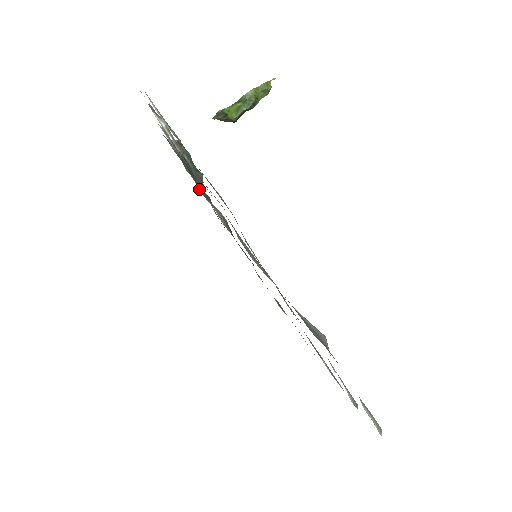
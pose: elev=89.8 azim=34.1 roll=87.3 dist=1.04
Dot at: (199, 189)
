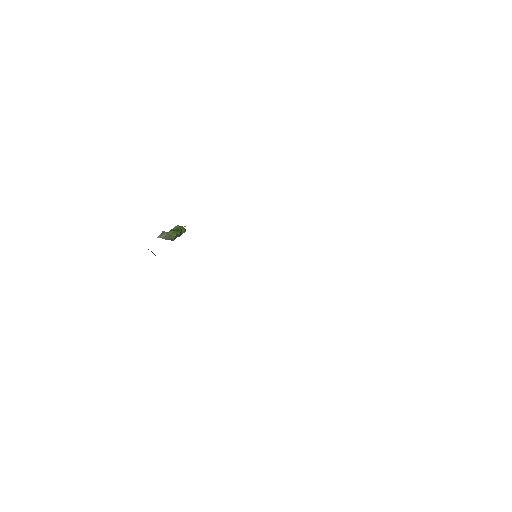
Dot at: occluded
